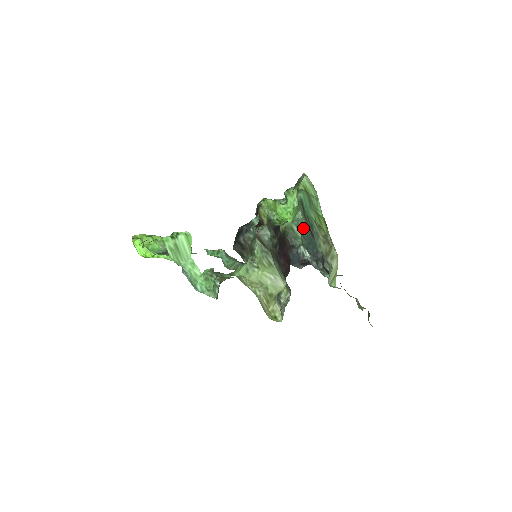
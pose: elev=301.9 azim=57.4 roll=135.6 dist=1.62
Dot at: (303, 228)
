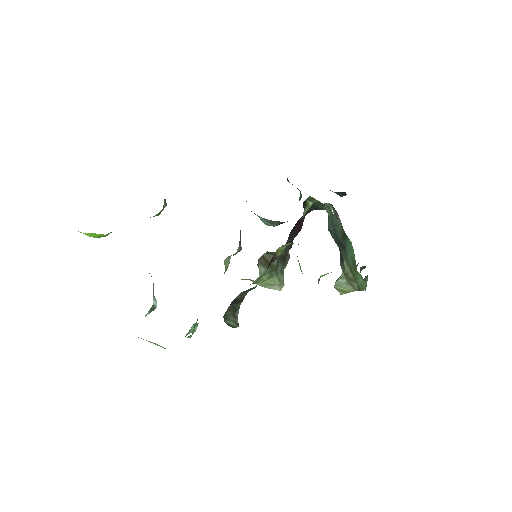
Dot at: (335, 226)
